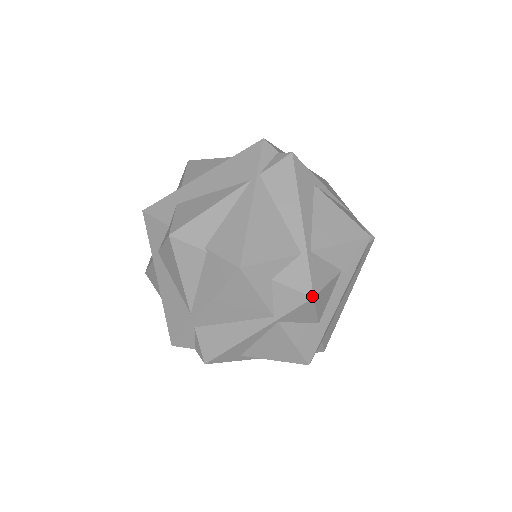
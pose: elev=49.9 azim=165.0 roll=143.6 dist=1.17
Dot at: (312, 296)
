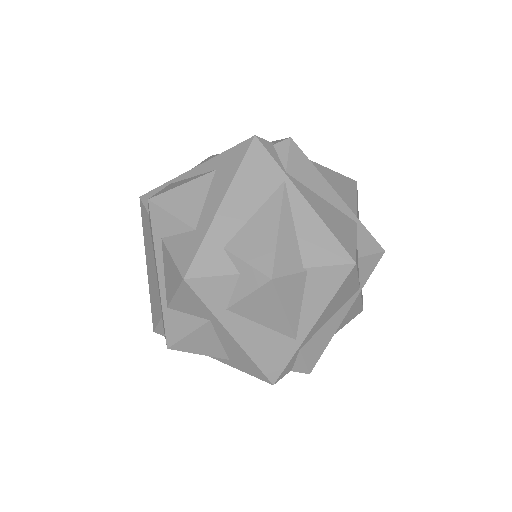
Dot at: (384, 251)
